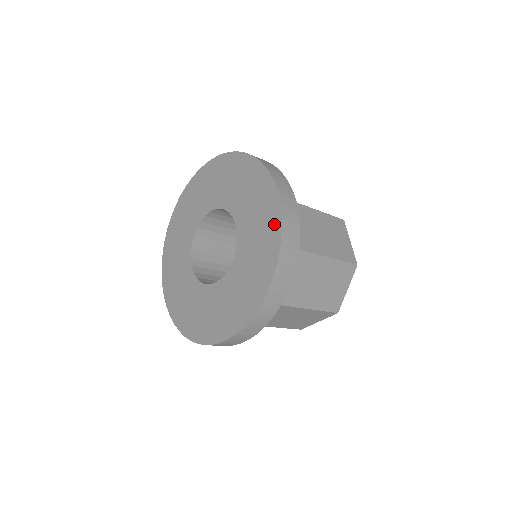
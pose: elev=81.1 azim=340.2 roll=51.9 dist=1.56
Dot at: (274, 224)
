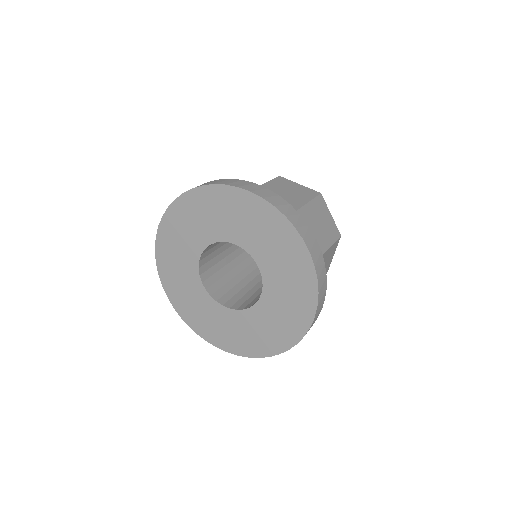
Dot at: (307, 272)
